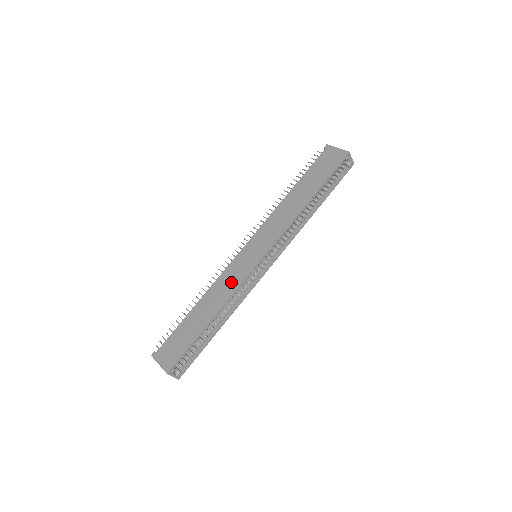
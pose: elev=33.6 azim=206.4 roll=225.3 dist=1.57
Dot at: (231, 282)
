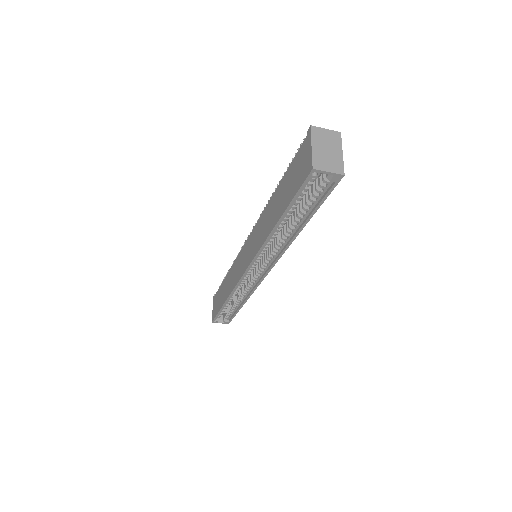
Dot at: (234, 276)
